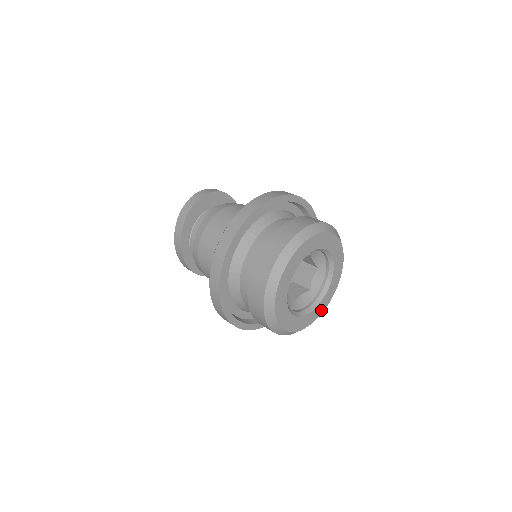
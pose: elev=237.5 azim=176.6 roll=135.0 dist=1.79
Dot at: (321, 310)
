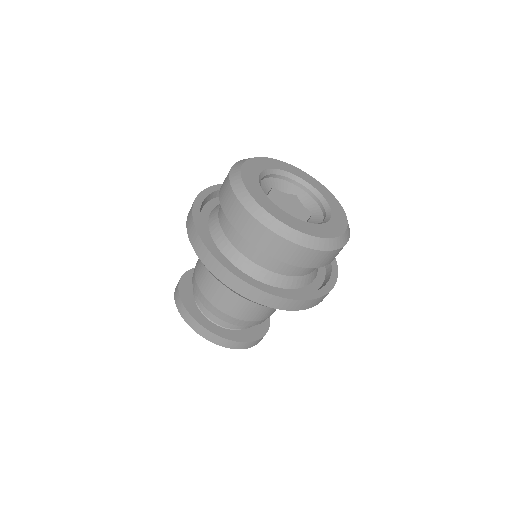
Dot at: (342, 216)
